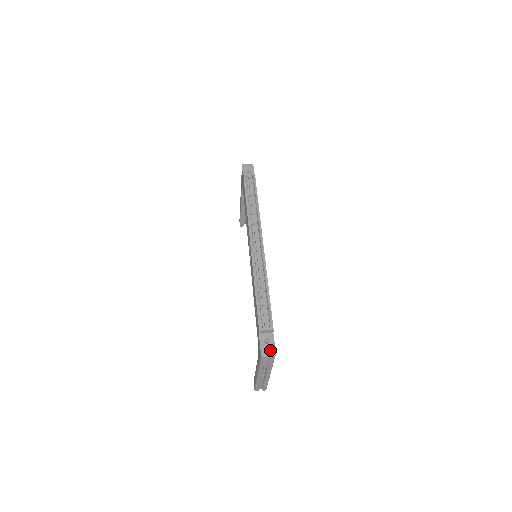
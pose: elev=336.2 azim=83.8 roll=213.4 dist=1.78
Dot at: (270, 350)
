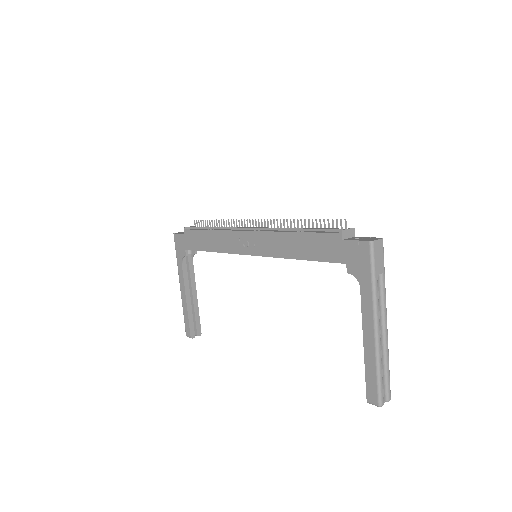
Dot at: (372, 238)
